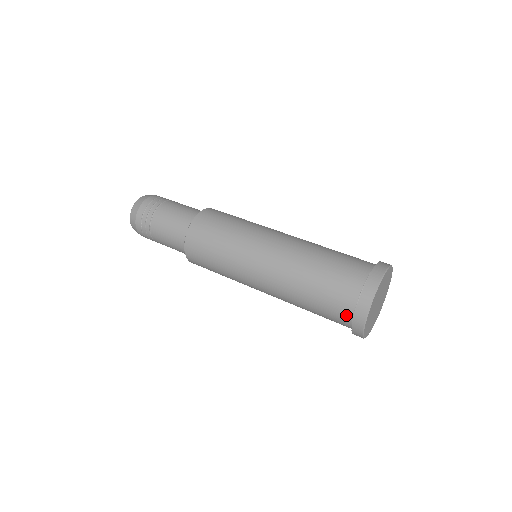
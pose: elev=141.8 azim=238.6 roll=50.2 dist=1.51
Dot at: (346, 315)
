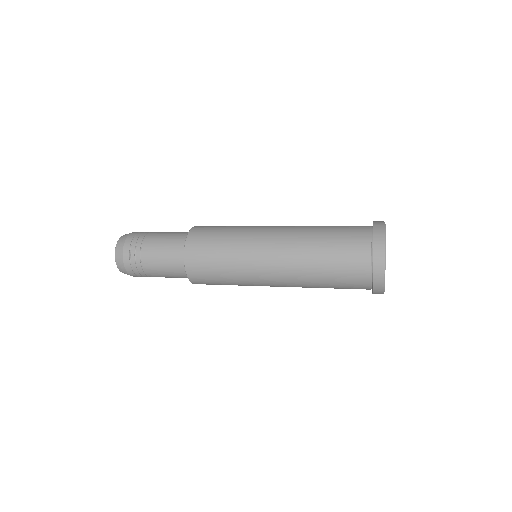
Dot at: (365, 247)
